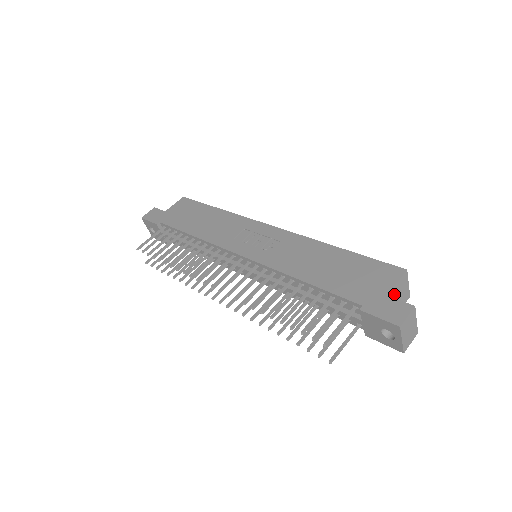
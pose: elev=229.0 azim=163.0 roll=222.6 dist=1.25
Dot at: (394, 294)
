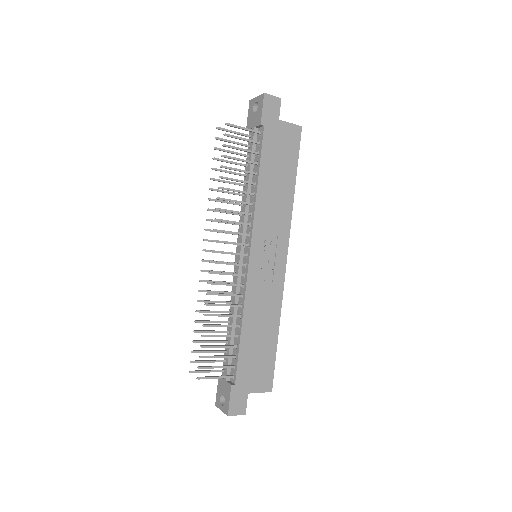
Dot at: occluded
